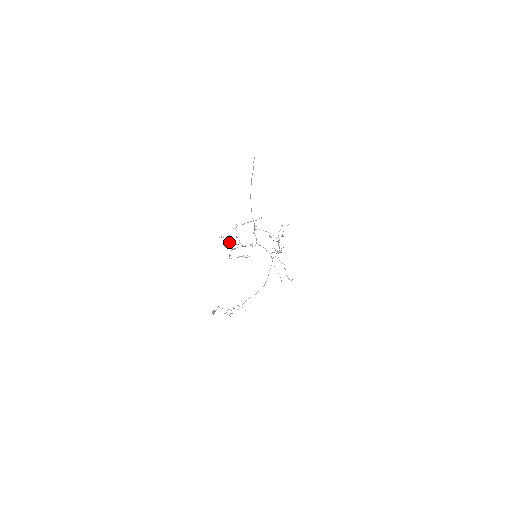
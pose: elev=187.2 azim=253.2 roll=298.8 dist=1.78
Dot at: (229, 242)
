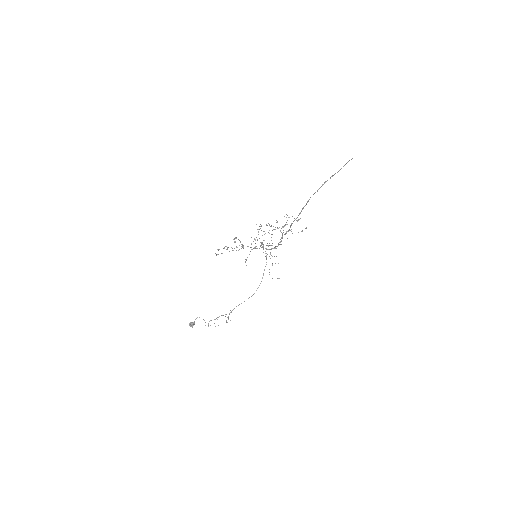
Dot at: (241, 244)
